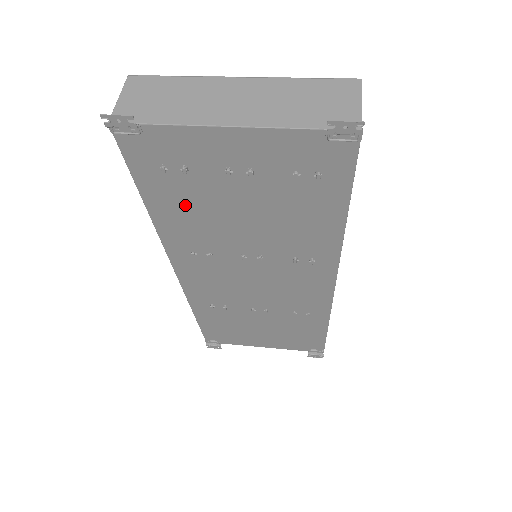
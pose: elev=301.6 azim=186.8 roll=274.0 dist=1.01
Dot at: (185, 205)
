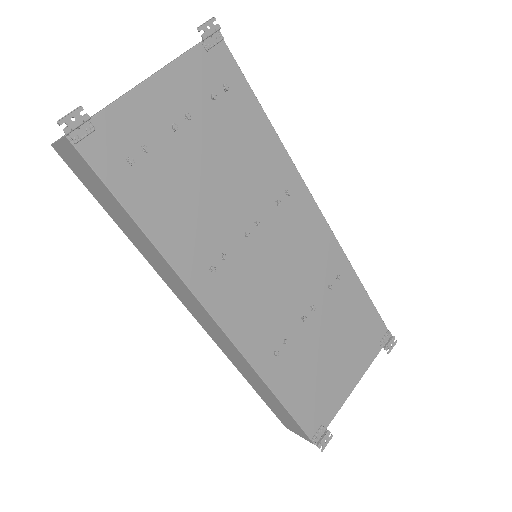
Dot at: (169, 199)
